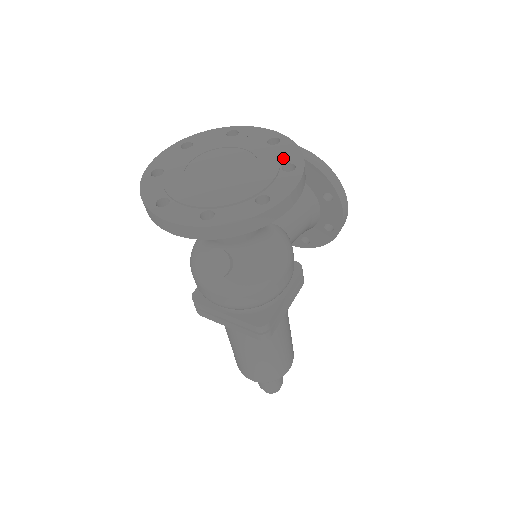
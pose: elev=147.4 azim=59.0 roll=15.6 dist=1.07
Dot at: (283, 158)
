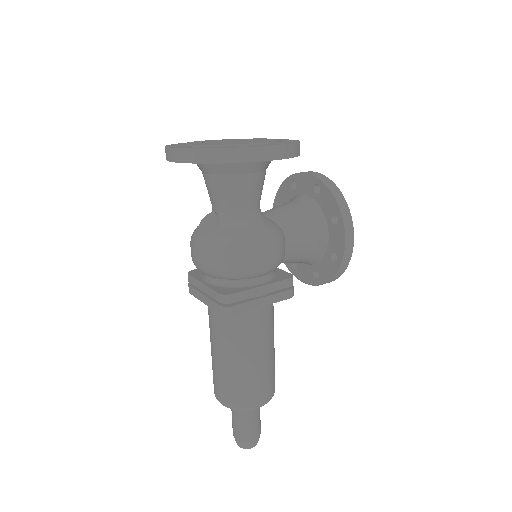
Dot at: (282, 142)
